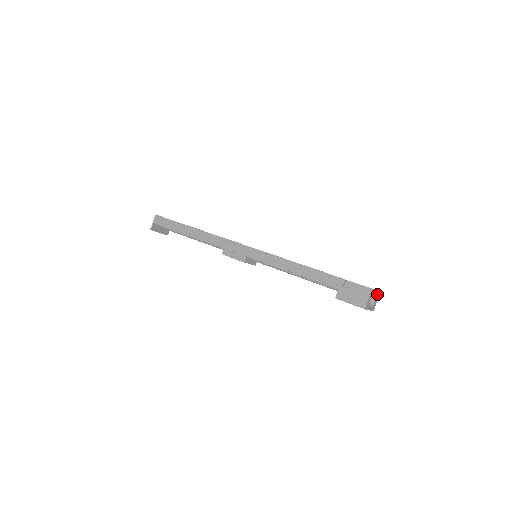
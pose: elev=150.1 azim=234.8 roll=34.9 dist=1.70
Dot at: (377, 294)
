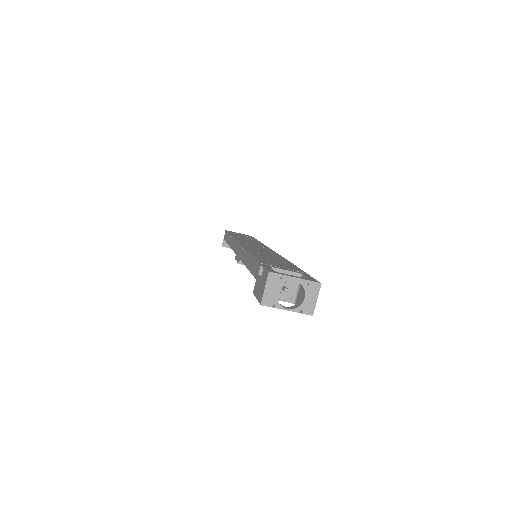
Dot at: (308, 285)
